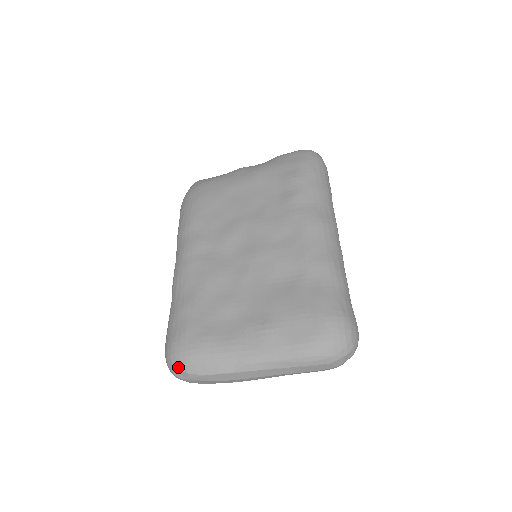
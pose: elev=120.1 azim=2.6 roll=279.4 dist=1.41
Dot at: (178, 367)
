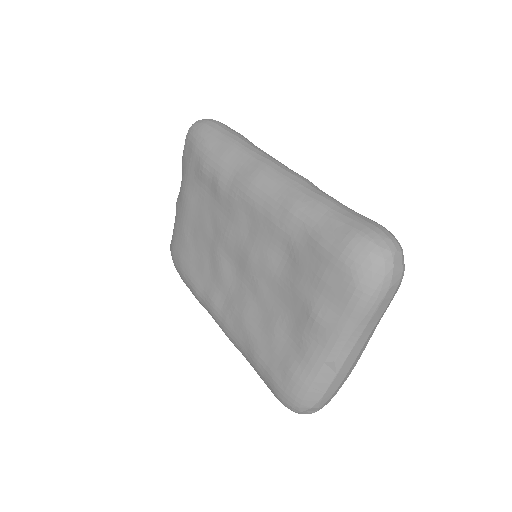
Dot at: (301, 411)
